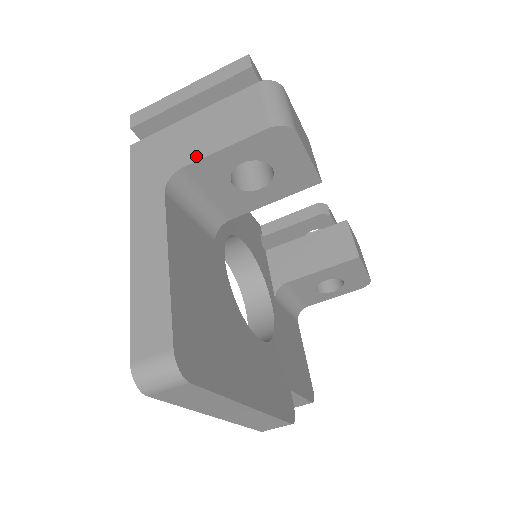
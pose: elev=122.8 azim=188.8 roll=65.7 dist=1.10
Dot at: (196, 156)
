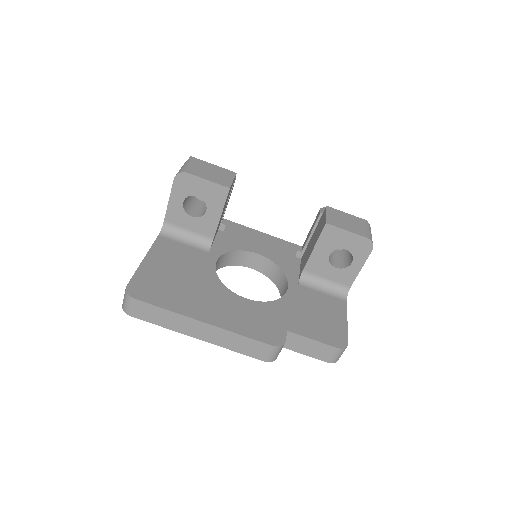
Dot at: (166, 212)
